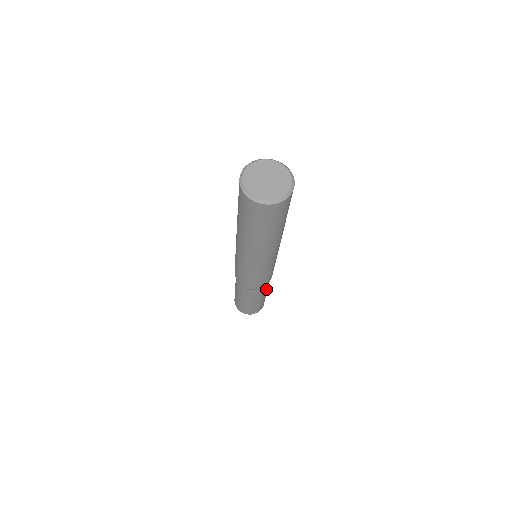
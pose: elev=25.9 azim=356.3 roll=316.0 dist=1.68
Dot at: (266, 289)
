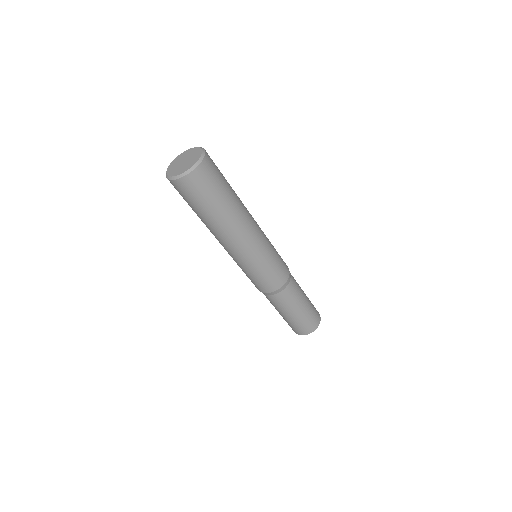
Dot at: (298, 288)
